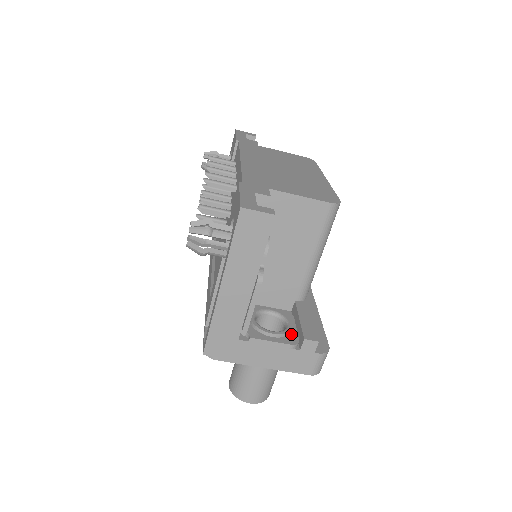
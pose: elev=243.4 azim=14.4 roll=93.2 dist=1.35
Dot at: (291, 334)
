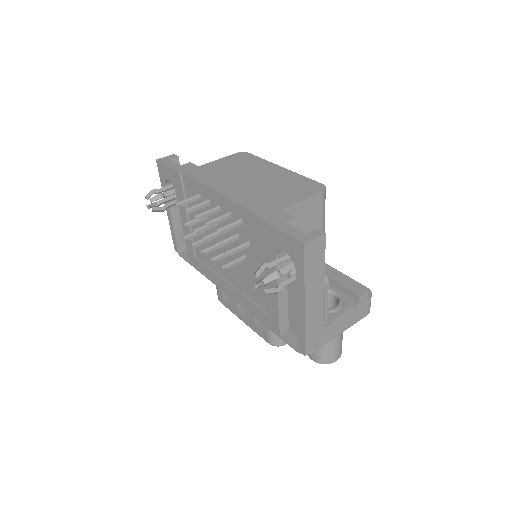
Dot at: (344, 298)
